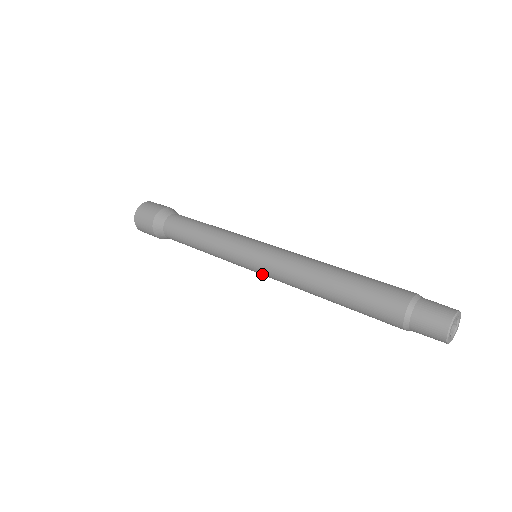
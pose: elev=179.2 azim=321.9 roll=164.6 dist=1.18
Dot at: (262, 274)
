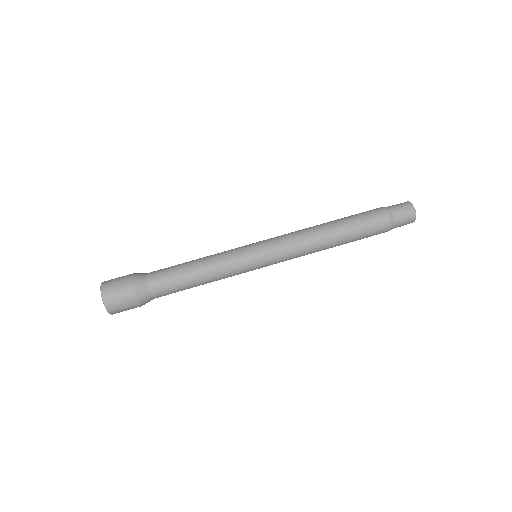
Dot at: occluded
